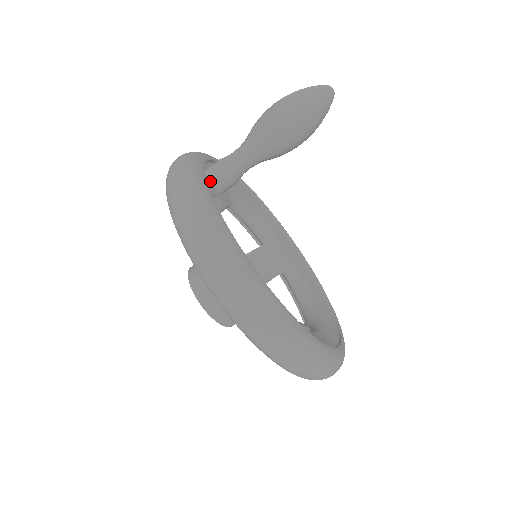
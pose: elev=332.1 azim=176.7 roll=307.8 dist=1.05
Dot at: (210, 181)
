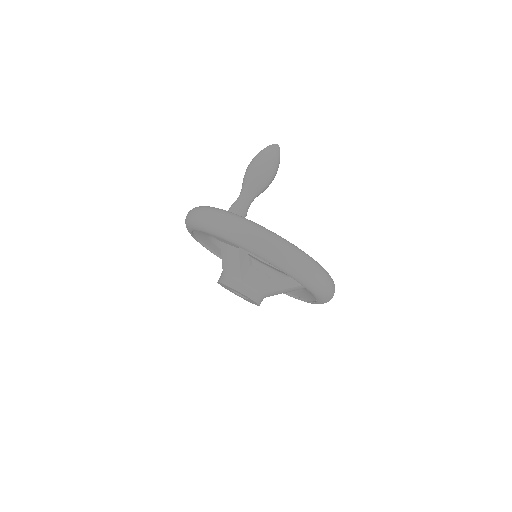
Dot at: occluded
